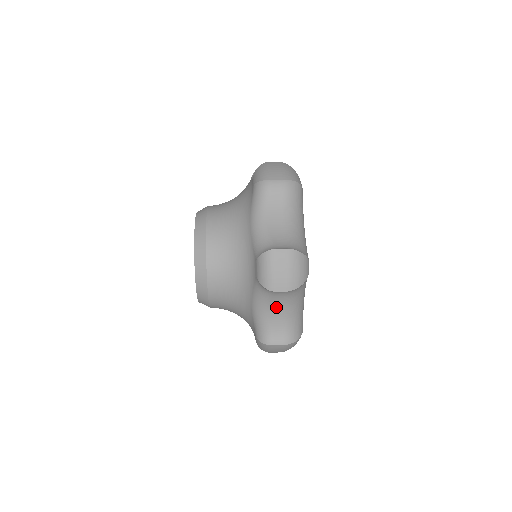
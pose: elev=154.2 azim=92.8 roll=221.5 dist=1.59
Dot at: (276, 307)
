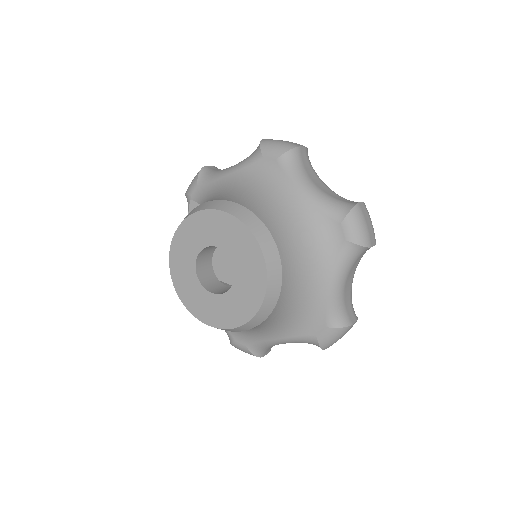
Dot at: occluded
